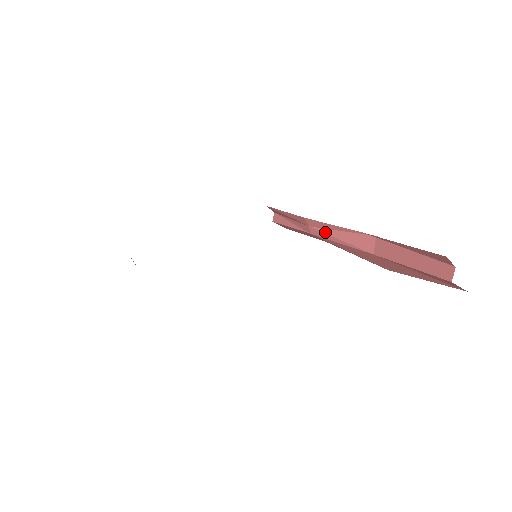
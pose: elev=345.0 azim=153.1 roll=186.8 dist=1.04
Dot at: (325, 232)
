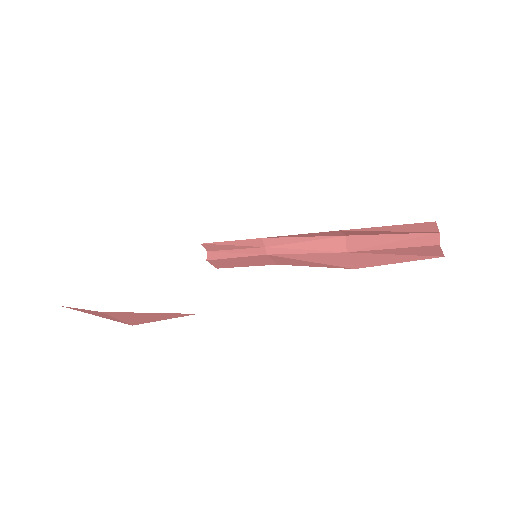
Dot at: (287, 247)
